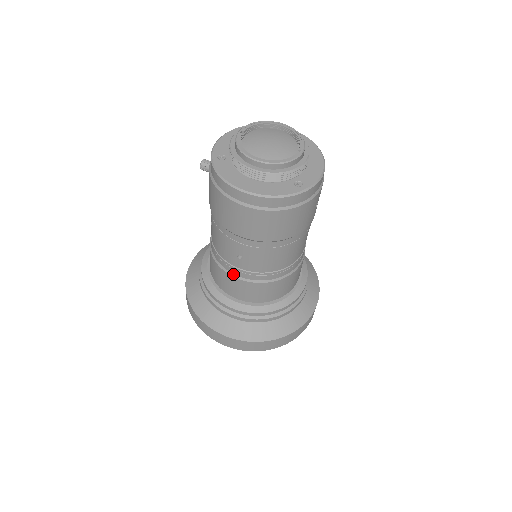
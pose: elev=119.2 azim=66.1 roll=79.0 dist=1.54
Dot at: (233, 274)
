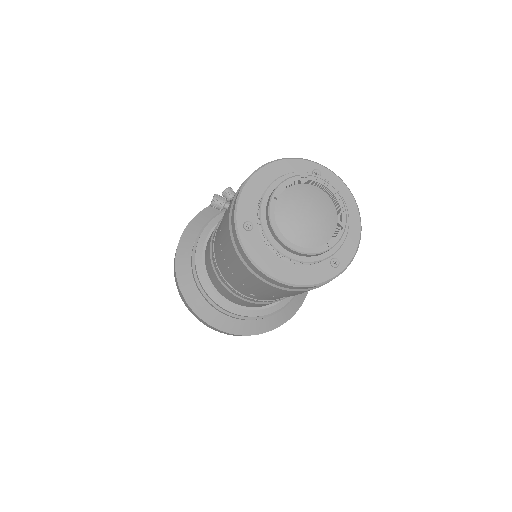
Dot at: (239, 297)
